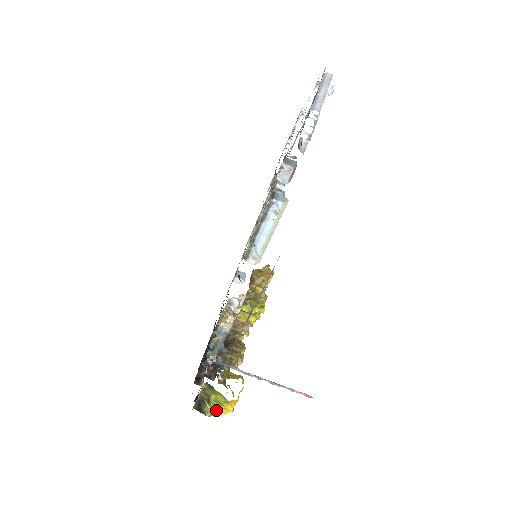
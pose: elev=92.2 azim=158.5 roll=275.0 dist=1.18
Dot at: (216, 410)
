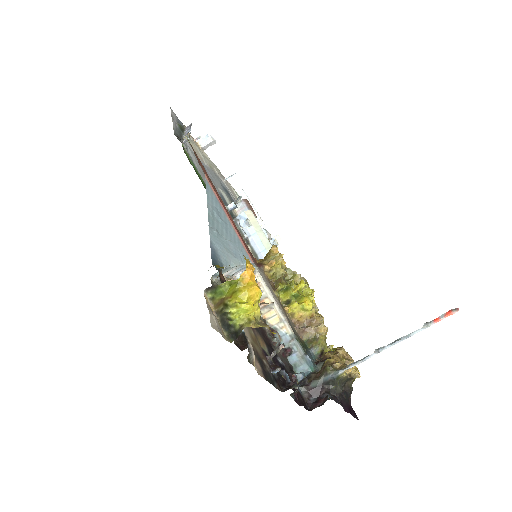
Dot at: (238, 303)
